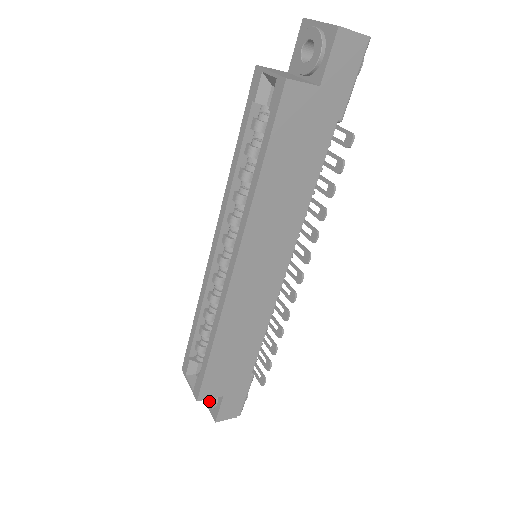
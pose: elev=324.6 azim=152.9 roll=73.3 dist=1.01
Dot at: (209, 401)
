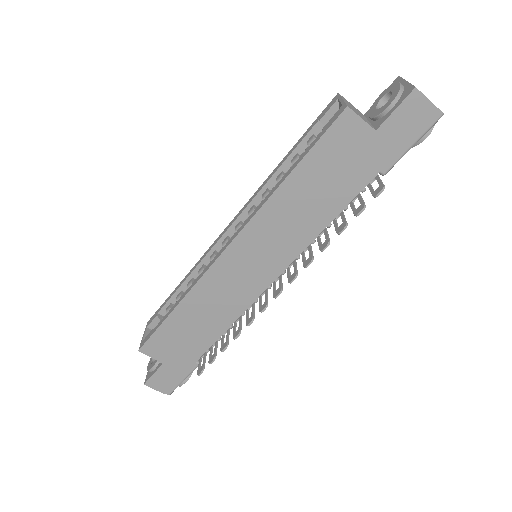
Dot at: (151, 363)
